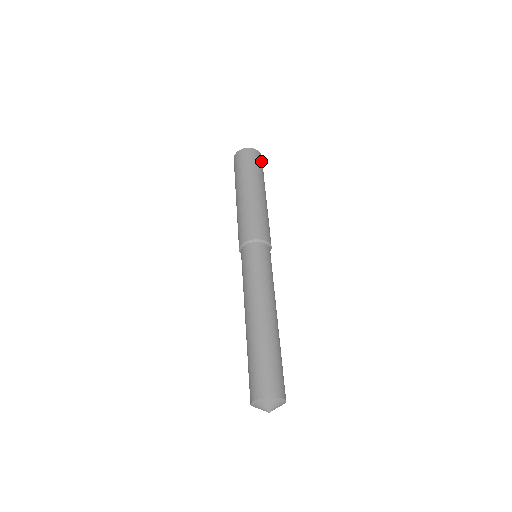
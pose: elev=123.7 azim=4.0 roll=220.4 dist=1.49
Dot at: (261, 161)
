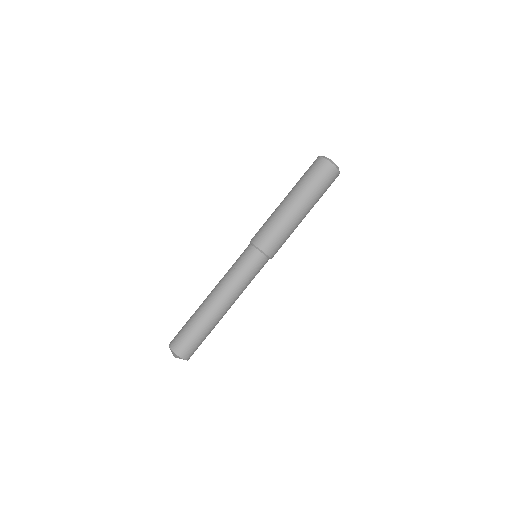
Dot at: (333, 180)
